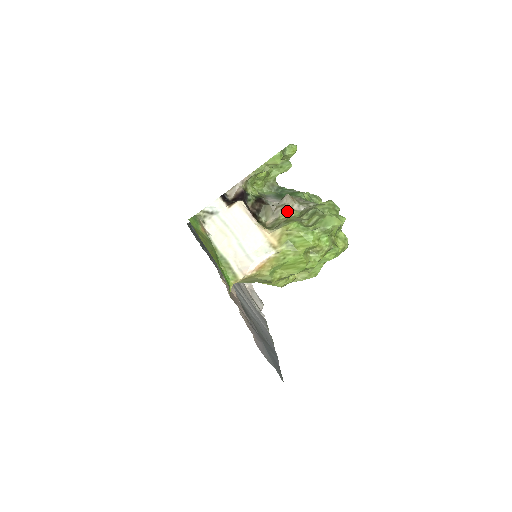
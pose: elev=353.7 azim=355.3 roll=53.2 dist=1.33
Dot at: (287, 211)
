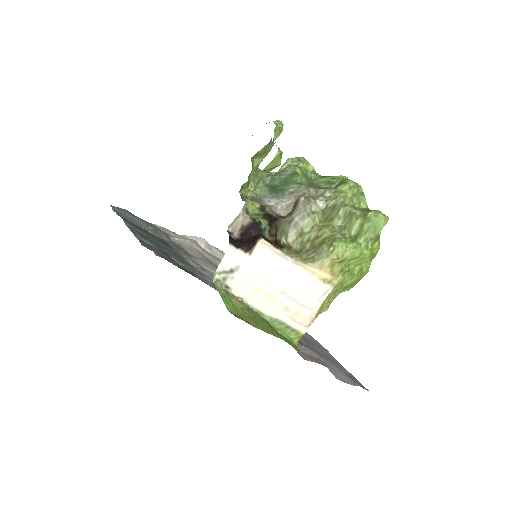
Dot at: (309, 219)
